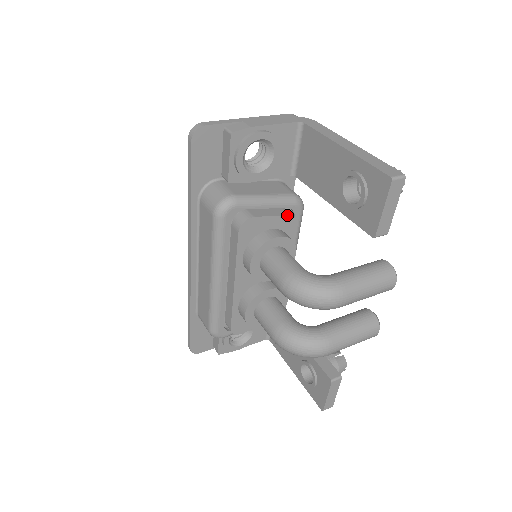
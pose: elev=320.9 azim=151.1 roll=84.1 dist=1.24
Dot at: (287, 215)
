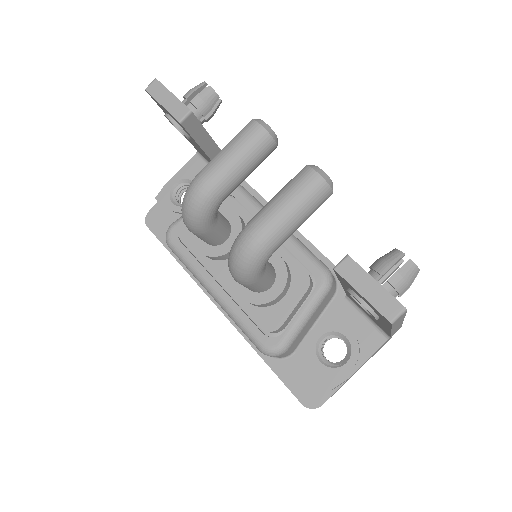
Dot at: occluded
